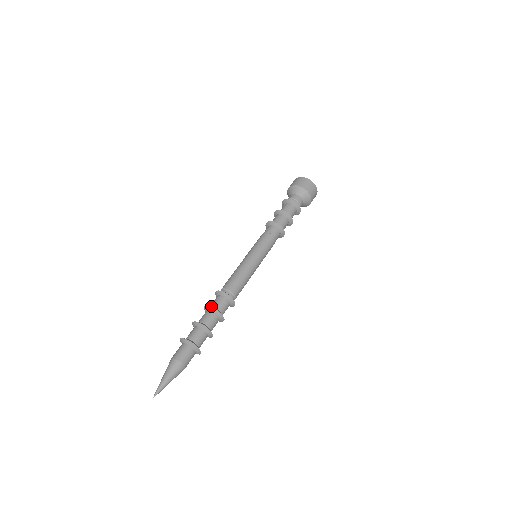
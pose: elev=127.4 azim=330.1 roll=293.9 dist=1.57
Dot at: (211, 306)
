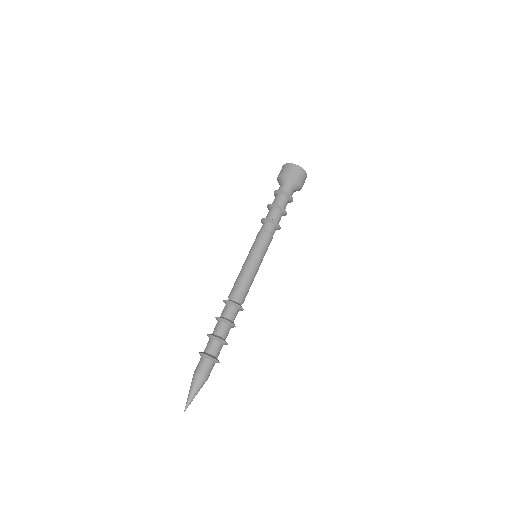
Dot at: occluded
